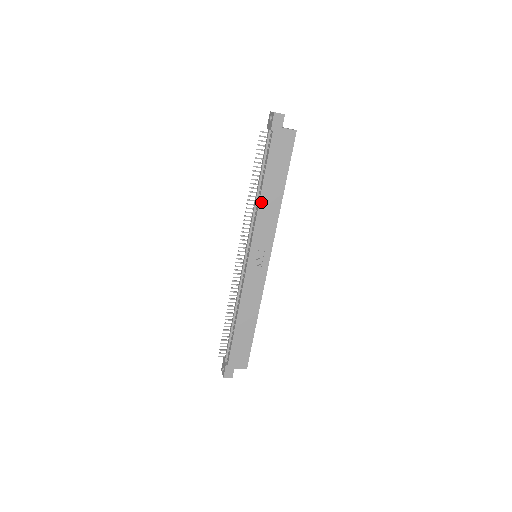
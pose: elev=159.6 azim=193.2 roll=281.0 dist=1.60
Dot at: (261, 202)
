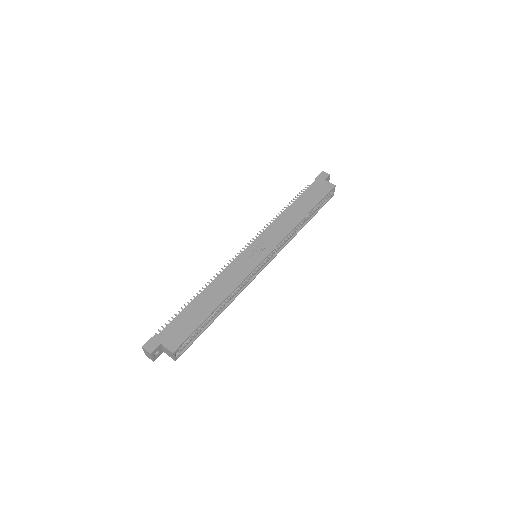
Dot at: (283, 214)
